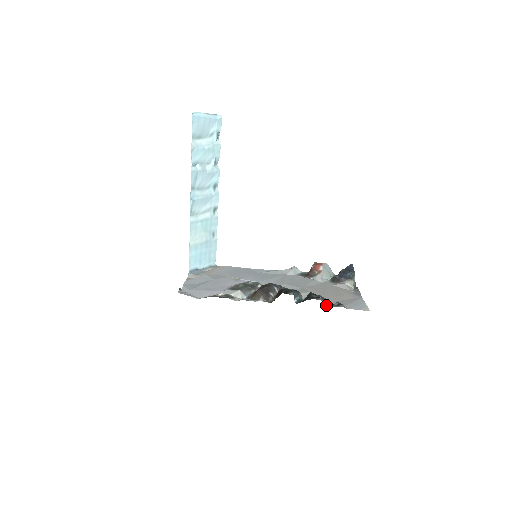
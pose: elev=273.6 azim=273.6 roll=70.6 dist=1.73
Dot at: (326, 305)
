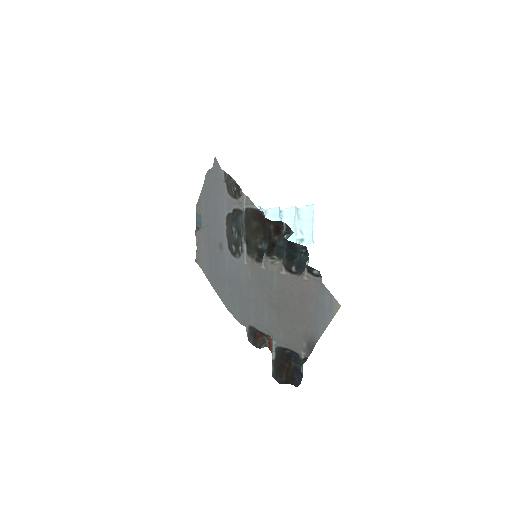
Dot at: (306, 263)
